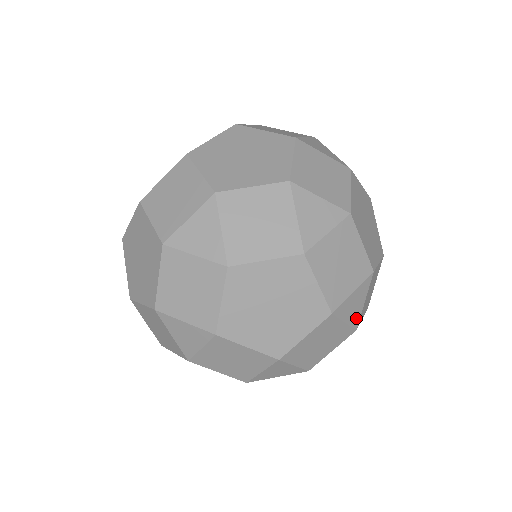
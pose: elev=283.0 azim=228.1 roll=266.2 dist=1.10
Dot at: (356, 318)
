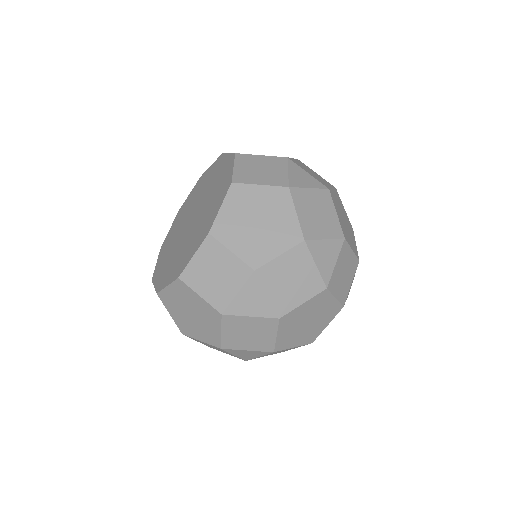
Dot at: occluded
